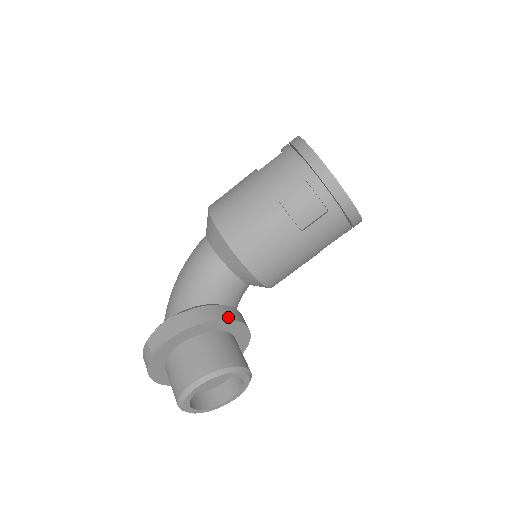
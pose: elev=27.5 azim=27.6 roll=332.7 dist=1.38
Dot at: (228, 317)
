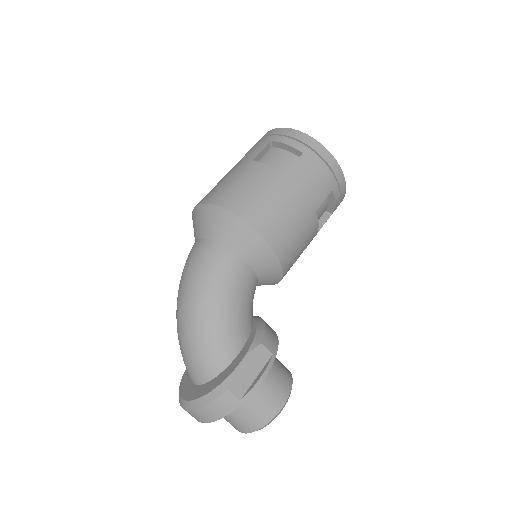
Dot at: occluded
